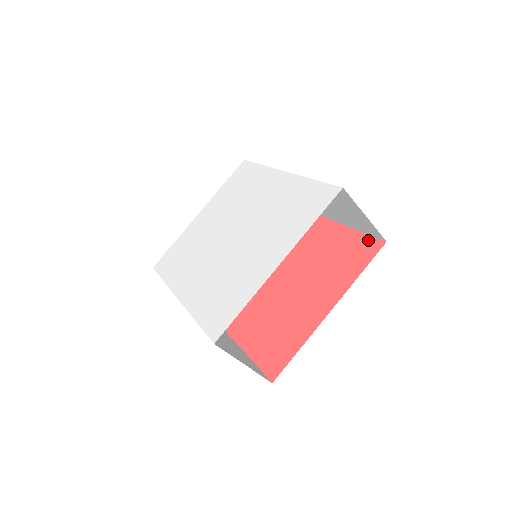
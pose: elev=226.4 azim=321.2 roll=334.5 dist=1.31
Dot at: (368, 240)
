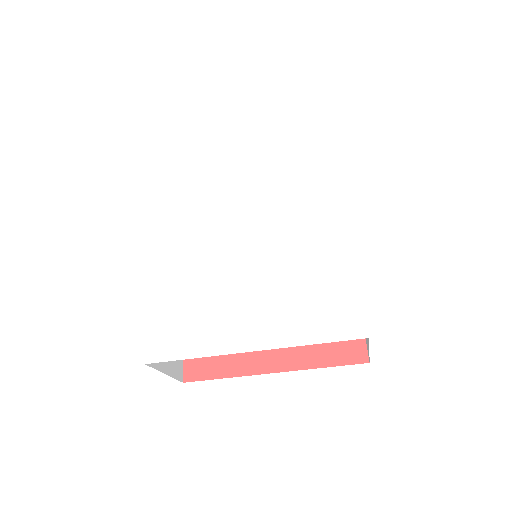
Dot at: (359, 340)
